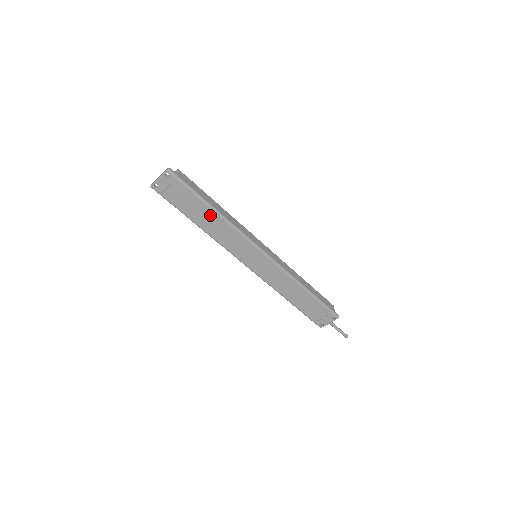
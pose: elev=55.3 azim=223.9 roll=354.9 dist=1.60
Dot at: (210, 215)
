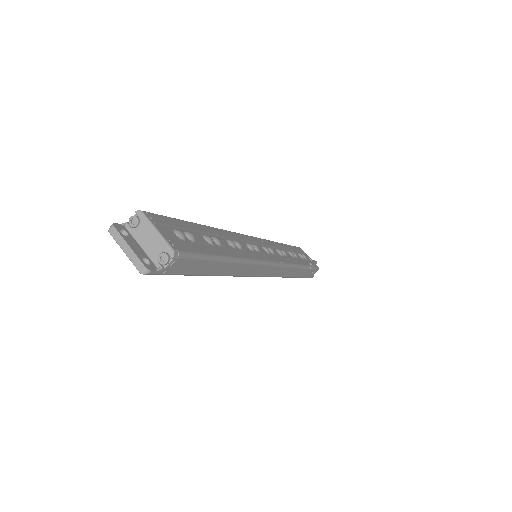
Dot at: occluded
